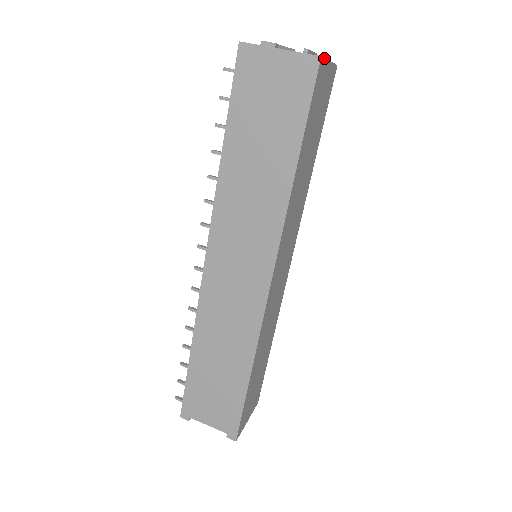
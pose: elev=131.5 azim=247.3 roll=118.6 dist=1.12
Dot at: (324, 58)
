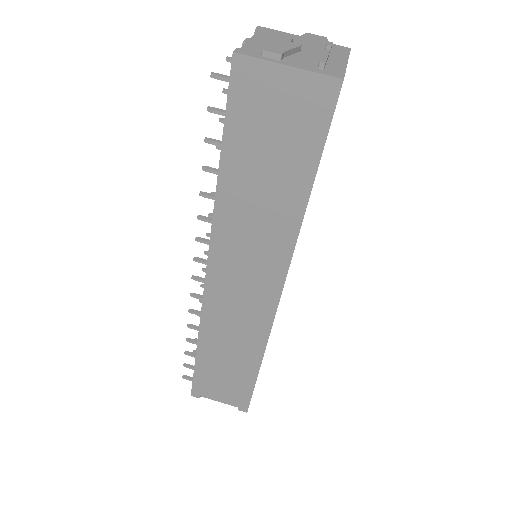
Dot at: occluded
